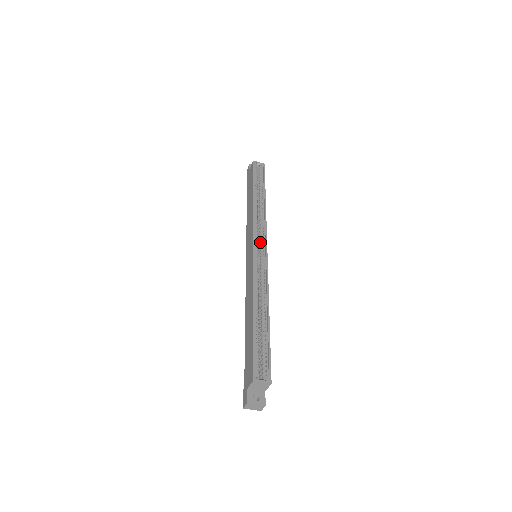
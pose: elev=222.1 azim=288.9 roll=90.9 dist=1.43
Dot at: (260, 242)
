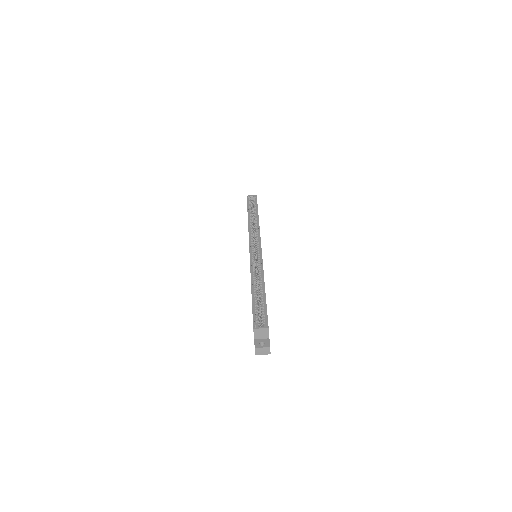
Dot at: (256, 245)
